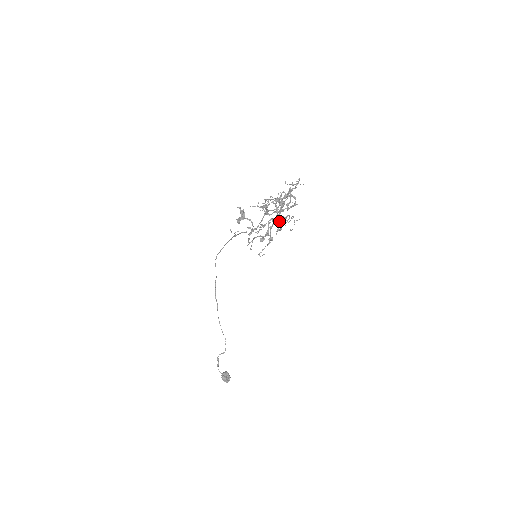
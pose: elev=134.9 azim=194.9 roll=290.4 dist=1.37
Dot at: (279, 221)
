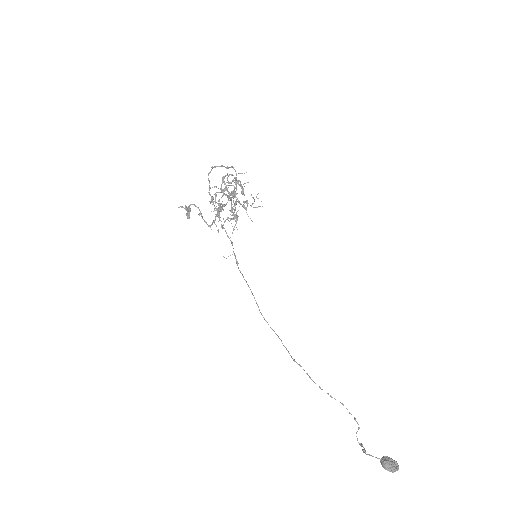
Dot at: (242, 206)
